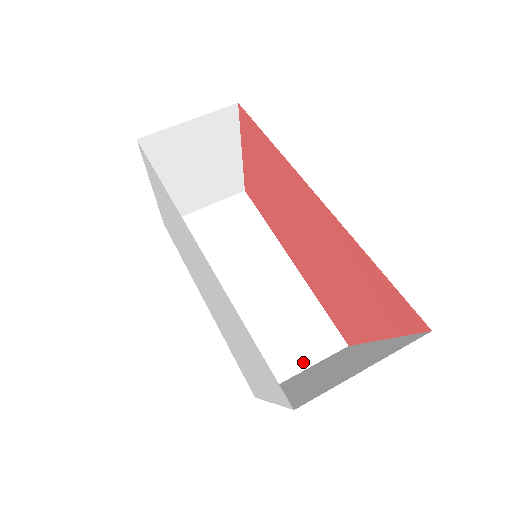
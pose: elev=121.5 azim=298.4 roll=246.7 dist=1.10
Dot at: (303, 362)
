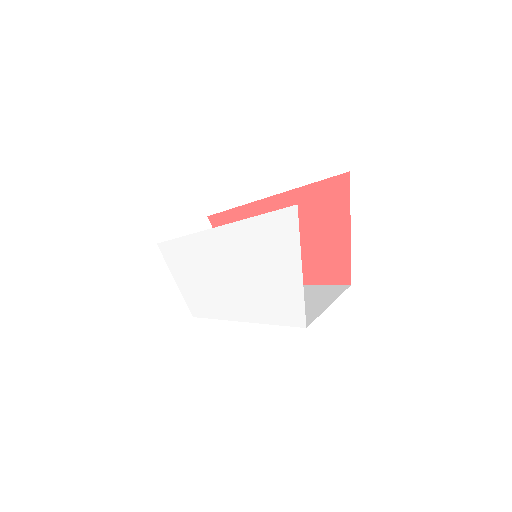
Dot at: (327, 303)
